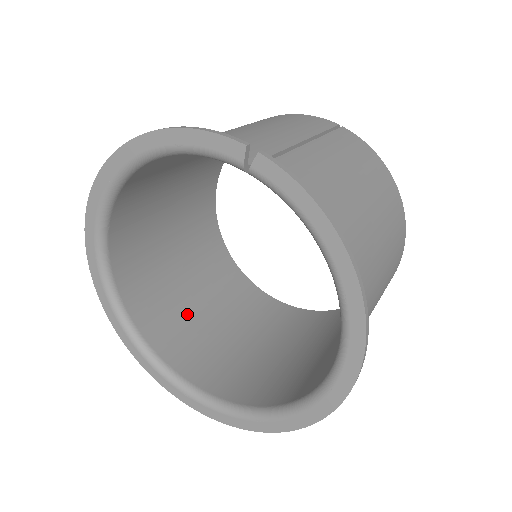
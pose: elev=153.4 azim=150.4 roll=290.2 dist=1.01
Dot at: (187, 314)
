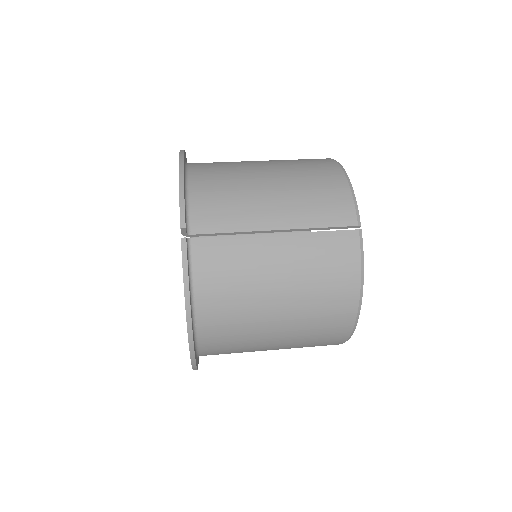
Dot at: occluded
